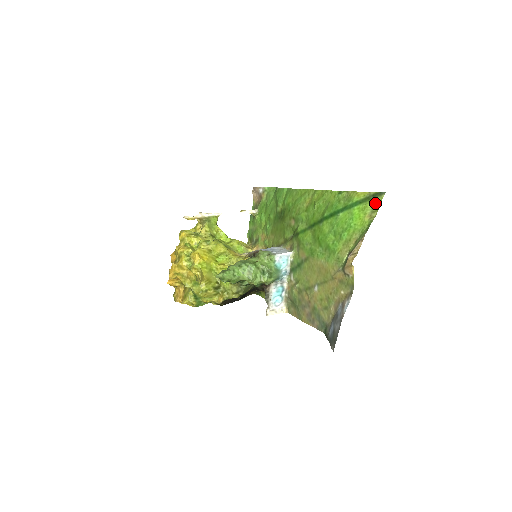
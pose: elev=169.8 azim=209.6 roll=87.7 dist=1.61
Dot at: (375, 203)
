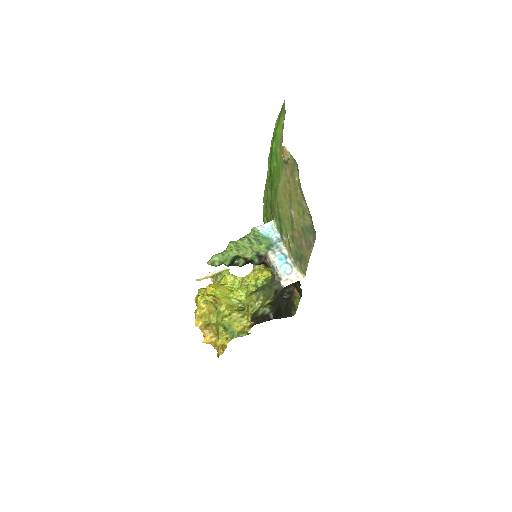
Dot at: (283, 111)
